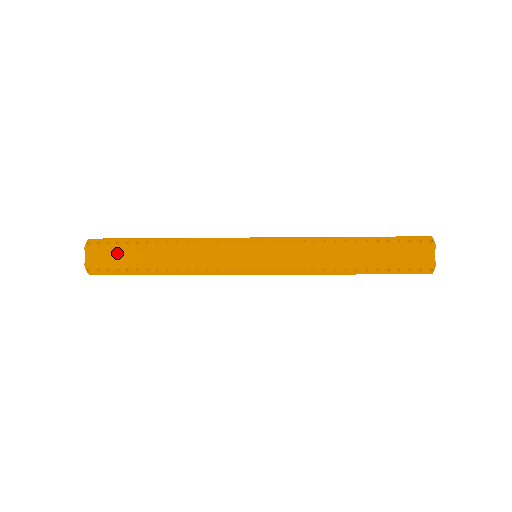
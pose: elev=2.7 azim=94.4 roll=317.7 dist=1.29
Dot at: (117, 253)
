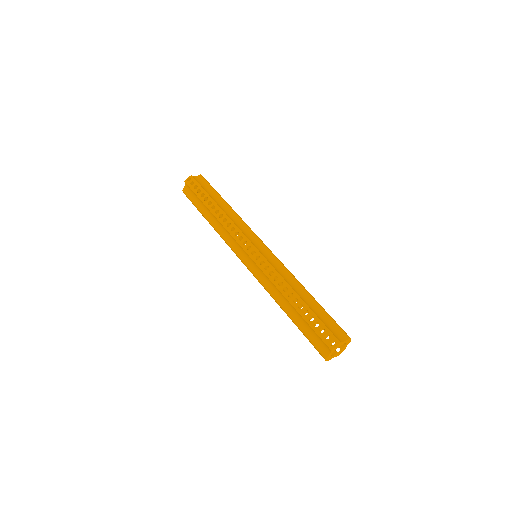
Dot at: (196, 196)
